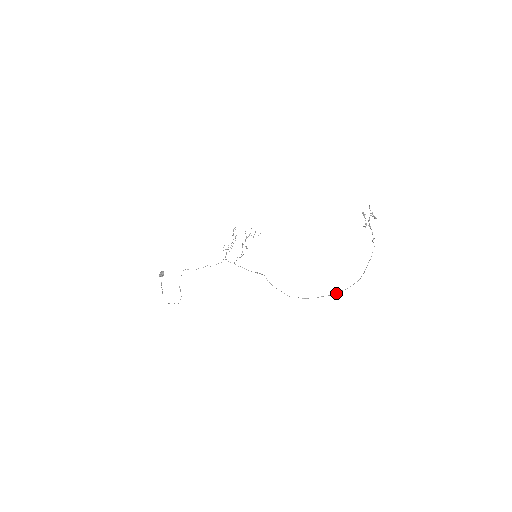
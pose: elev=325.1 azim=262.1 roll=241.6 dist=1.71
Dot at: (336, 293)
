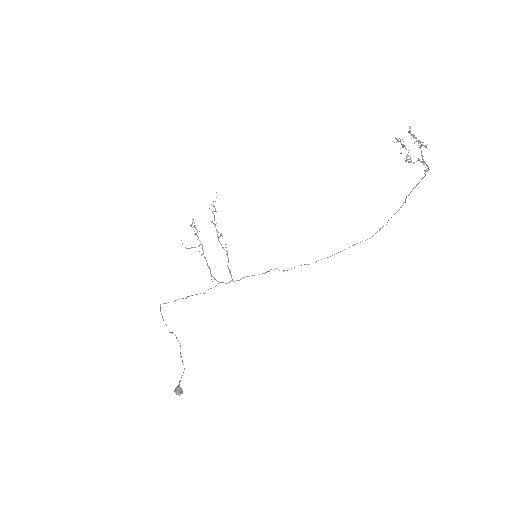
Dot at: occluded
